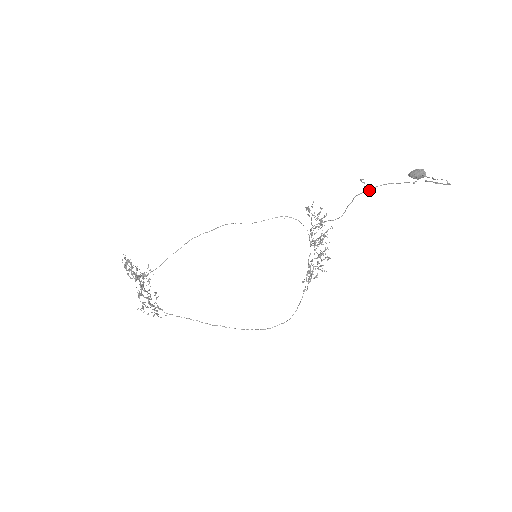
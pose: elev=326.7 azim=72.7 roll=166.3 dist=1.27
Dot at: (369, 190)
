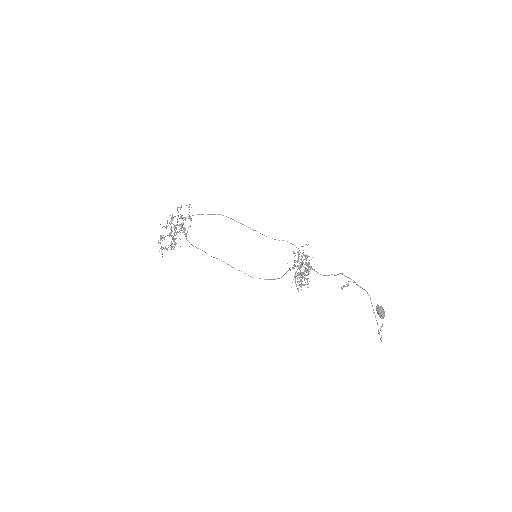
Dot at: (353, 280)
